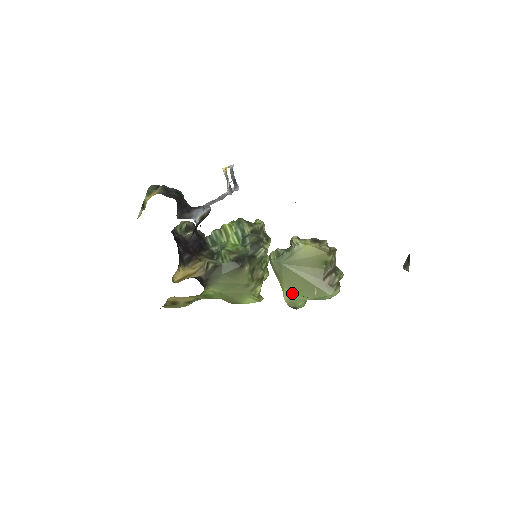
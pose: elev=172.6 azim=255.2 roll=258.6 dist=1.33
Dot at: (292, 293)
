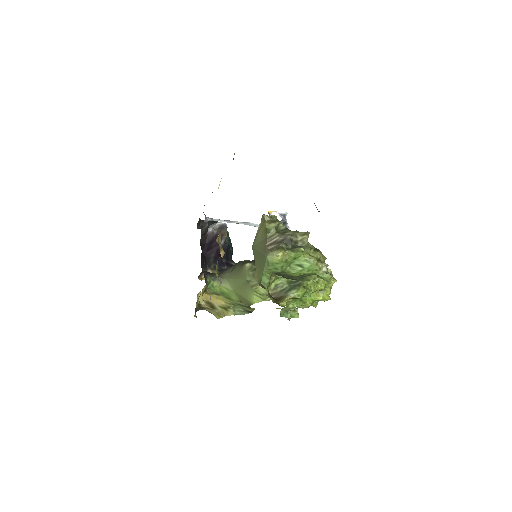
Dot at: (259, 271)
